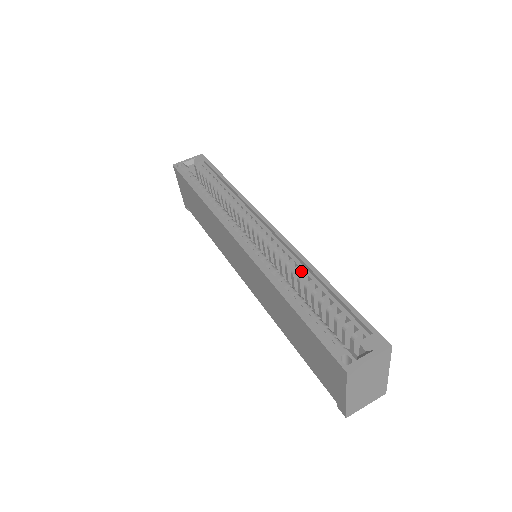
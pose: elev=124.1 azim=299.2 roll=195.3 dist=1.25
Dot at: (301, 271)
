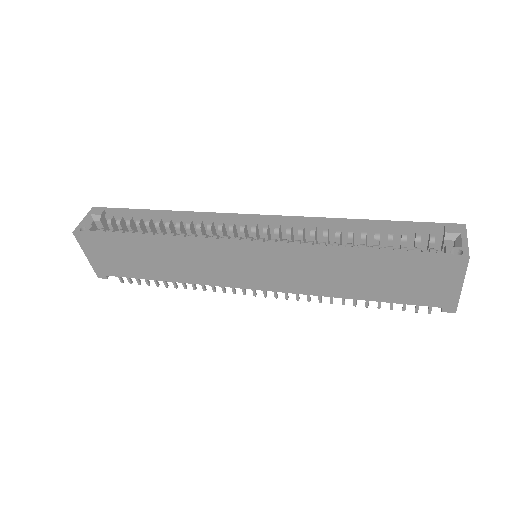
Dot at: (329, 231)
